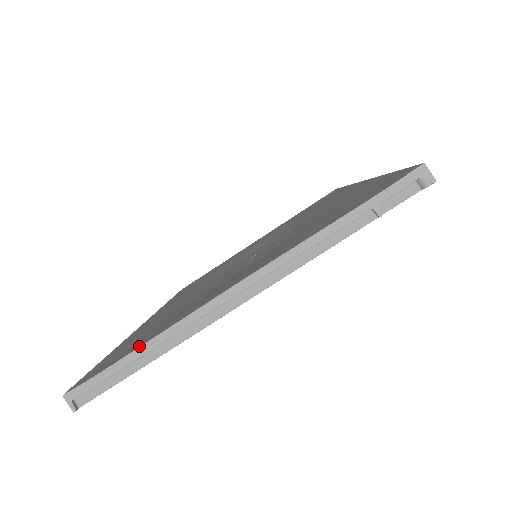
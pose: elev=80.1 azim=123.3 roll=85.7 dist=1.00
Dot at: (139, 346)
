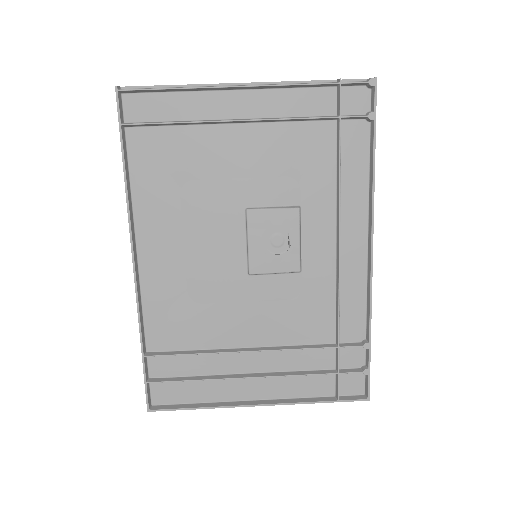
Dot at: occluded
